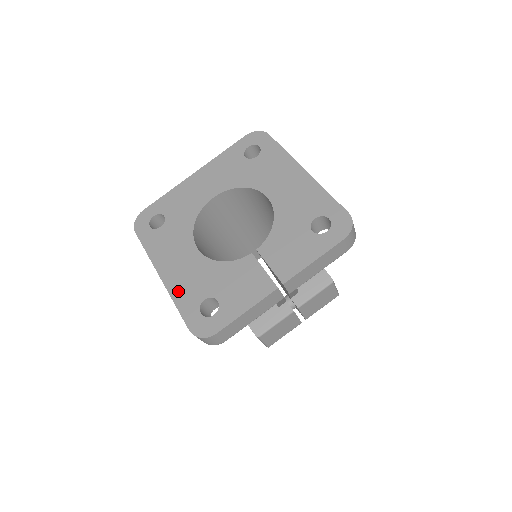
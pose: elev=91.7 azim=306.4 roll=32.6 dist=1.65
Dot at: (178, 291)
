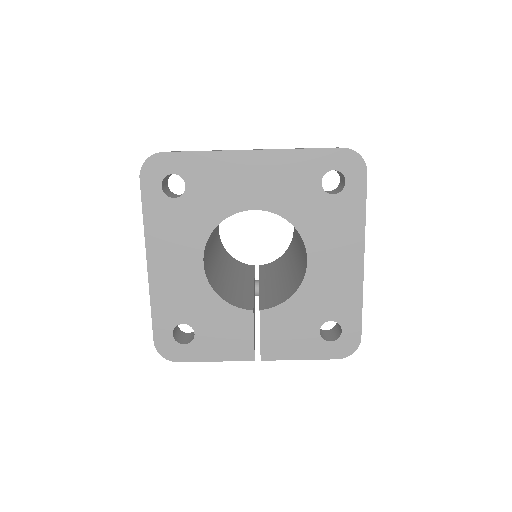
Dot at: (160, 296)
